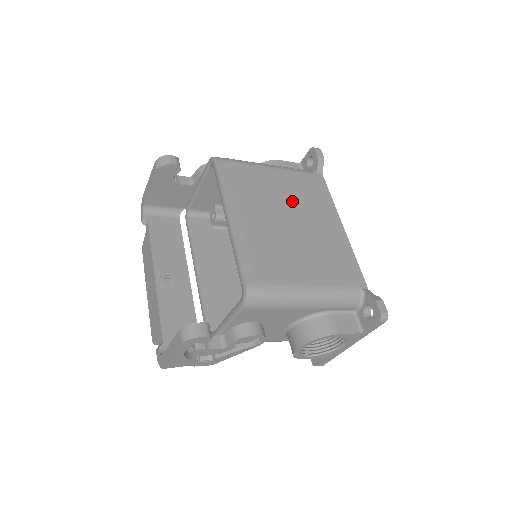
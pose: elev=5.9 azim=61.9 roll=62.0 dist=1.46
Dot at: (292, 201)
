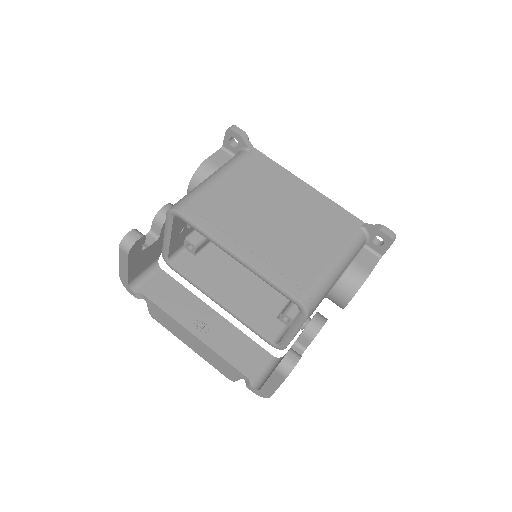
Dot at: (259, 195)
